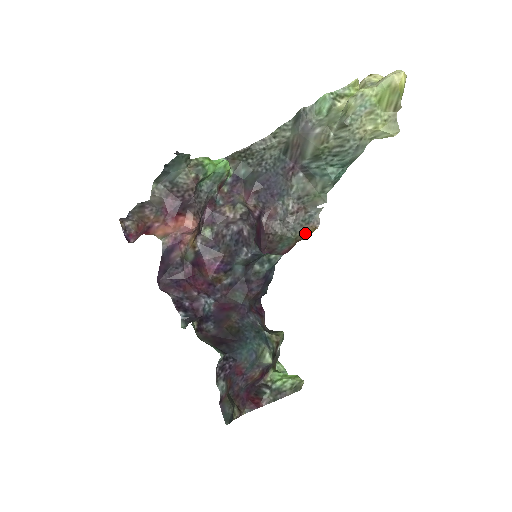
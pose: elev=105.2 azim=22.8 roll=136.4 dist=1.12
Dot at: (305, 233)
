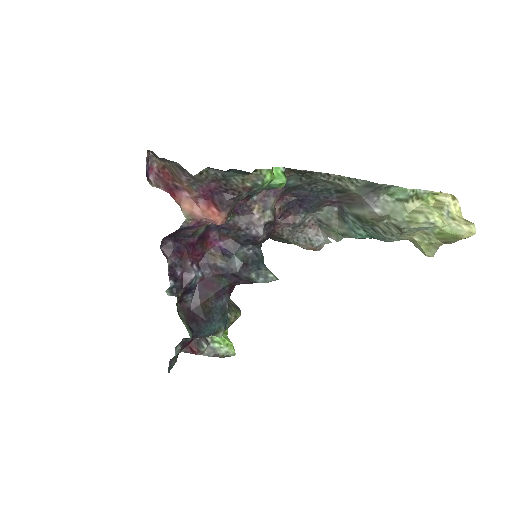
Dot at: (304, 248)
